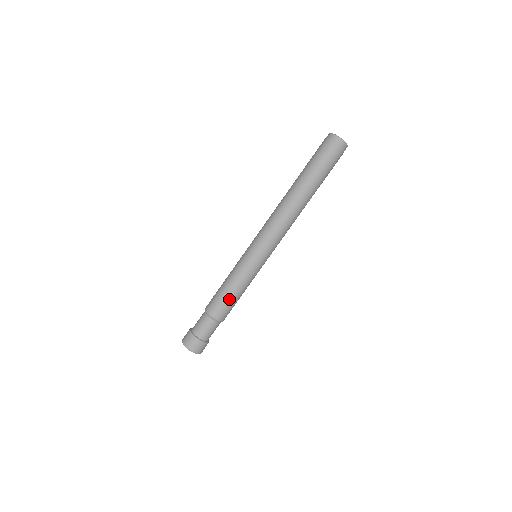
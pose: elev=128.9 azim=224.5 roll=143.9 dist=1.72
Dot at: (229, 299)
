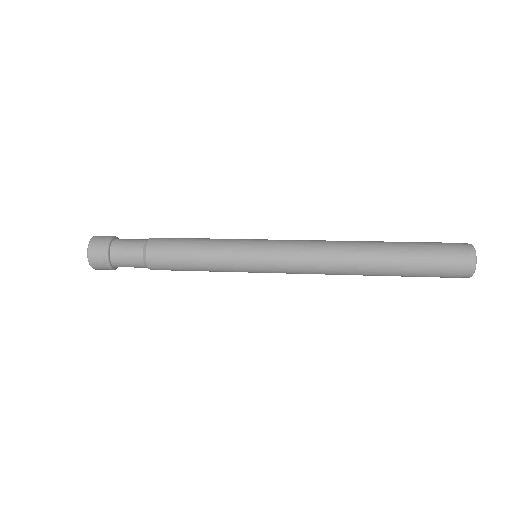
Dot at: (182, 244)
